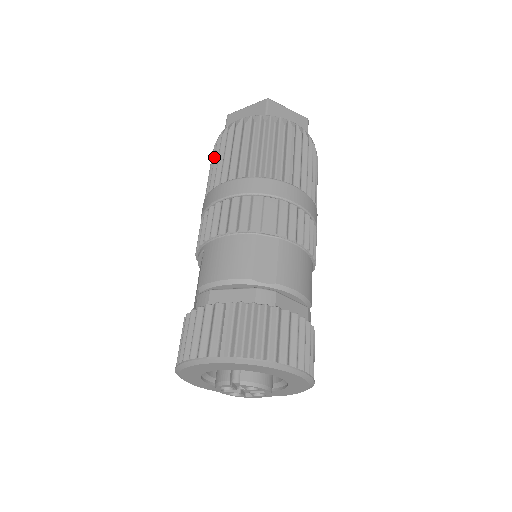
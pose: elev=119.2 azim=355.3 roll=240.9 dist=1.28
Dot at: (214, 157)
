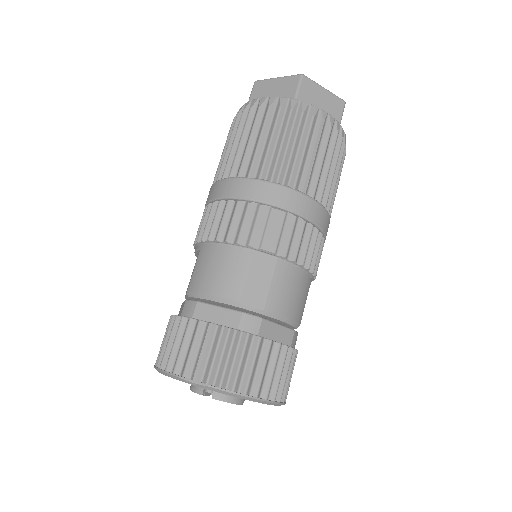
Dot at: (230, 136)
